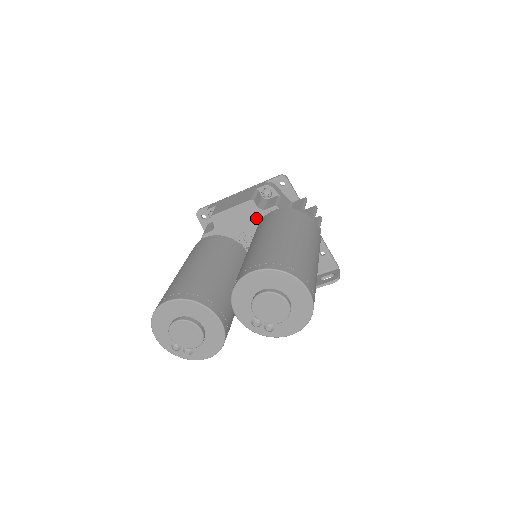
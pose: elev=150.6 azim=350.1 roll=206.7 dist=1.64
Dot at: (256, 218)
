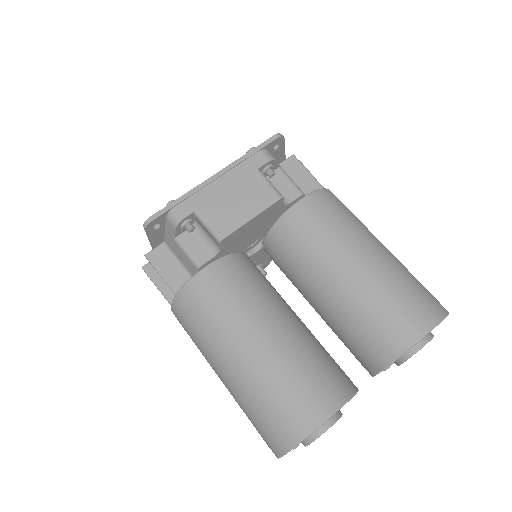
Dot at: (276, 216)
